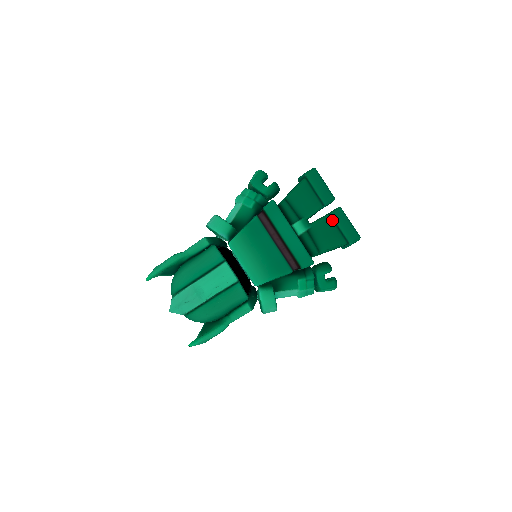
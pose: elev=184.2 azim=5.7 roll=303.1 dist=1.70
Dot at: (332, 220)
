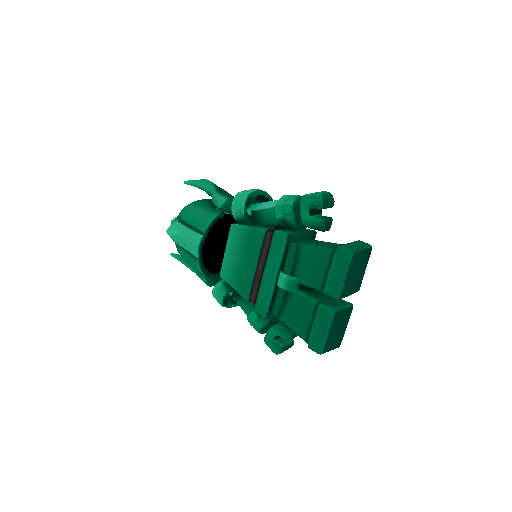
Dot at: (314, 310)
